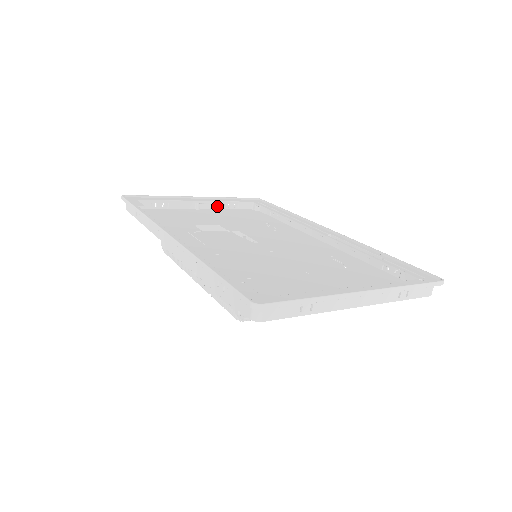
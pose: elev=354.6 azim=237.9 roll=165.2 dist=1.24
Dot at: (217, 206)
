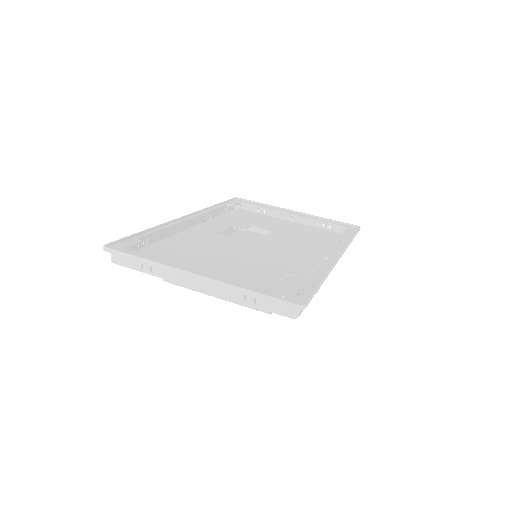
Dot at: (312, 223)
